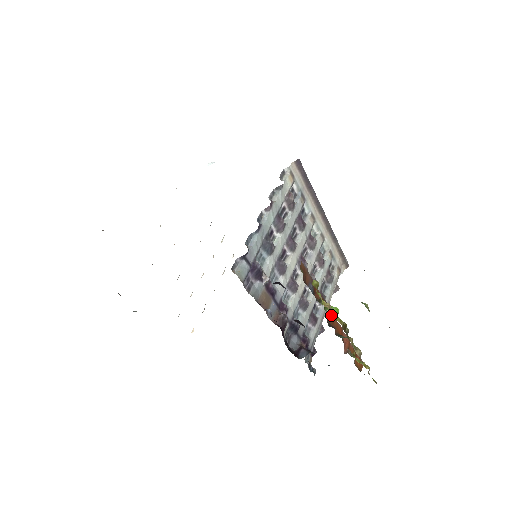
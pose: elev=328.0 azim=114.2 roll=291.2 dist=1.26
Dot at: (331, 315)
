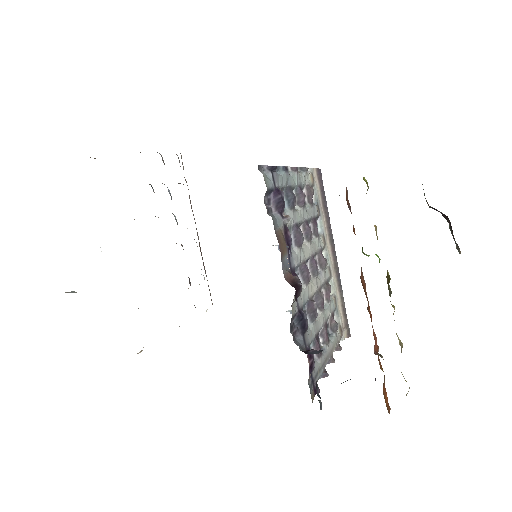
Dot at: (363, 281)
